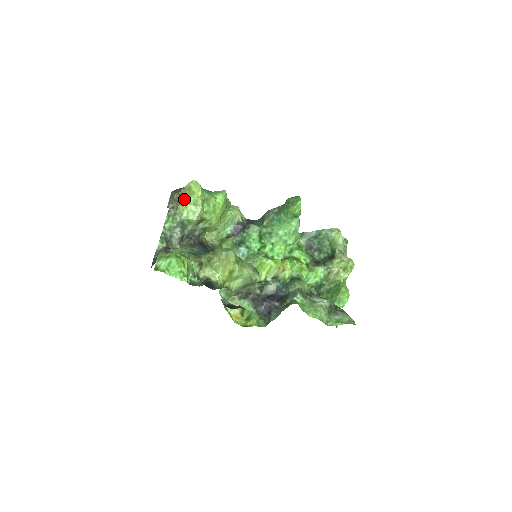
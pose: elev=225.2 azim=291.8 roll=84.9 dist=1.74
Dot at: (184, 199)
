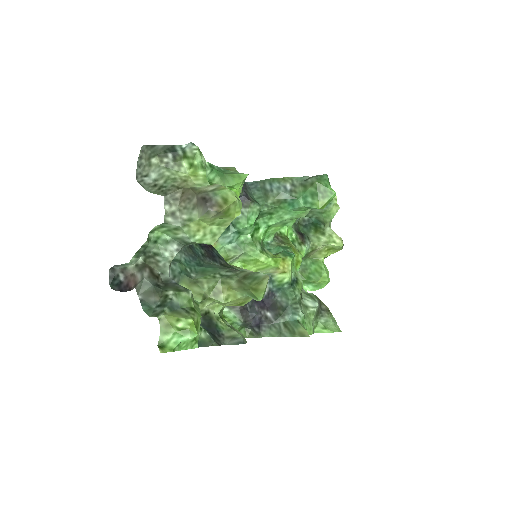
Dot at: (207, 219)
